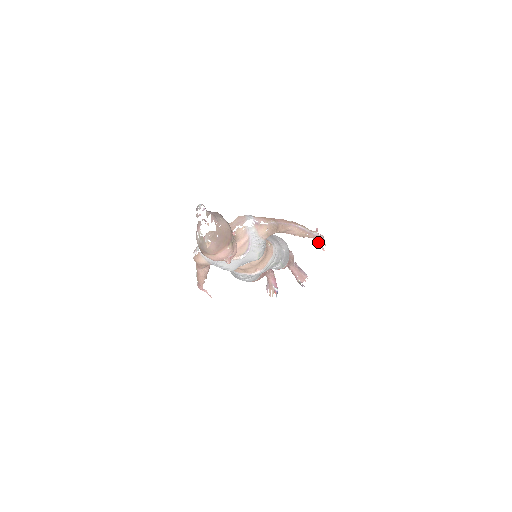
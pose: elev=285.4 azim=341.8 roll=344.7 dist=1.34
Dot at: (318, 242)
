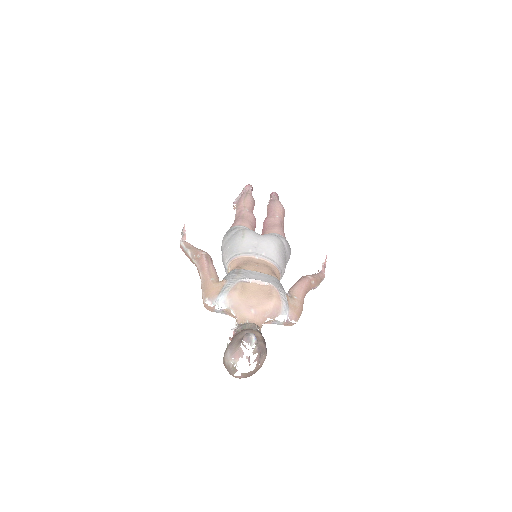
Dot at: occluded
